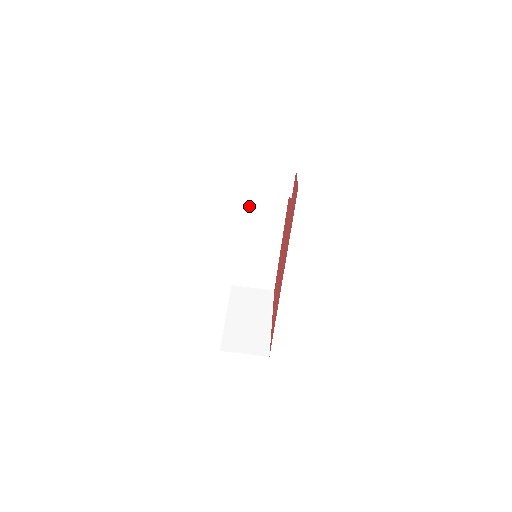
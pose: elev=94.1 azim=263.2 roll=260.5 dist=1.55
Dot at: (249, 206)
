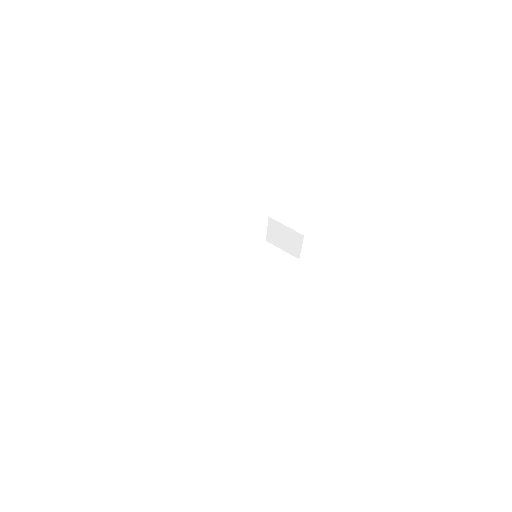
Dot at: (253, 268)
